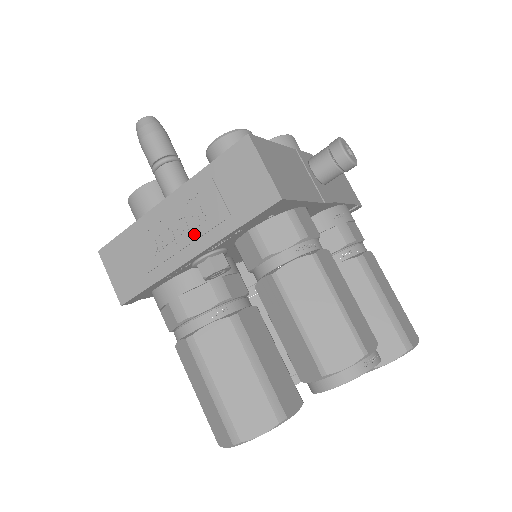
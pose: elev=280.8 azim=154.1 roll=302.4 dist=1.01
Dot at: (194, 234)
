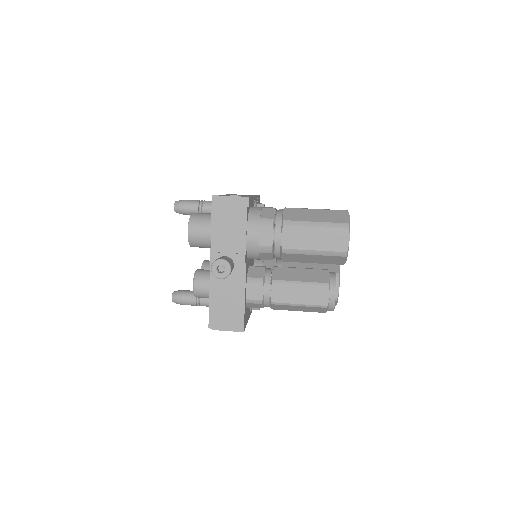
Dot at: occluded
